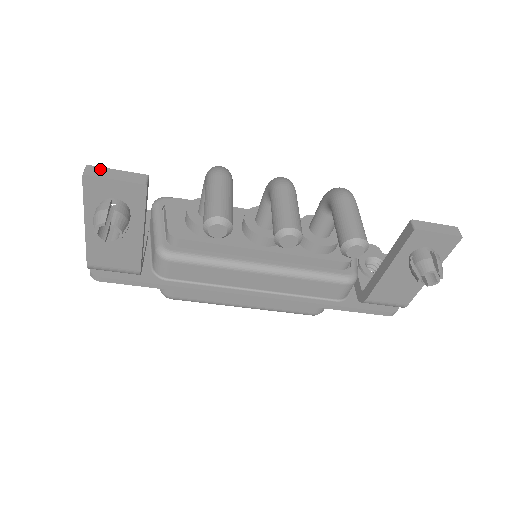
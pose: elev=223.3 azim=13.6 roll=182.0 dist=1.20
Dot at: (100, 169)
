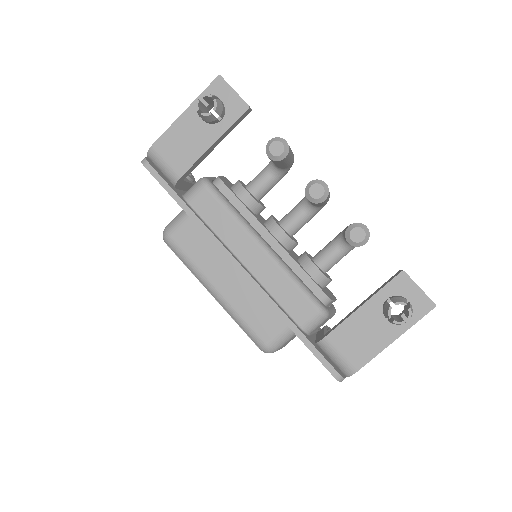
Dot at: occluded
